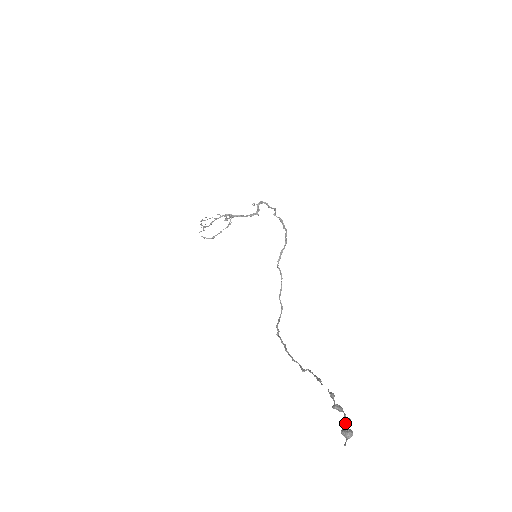
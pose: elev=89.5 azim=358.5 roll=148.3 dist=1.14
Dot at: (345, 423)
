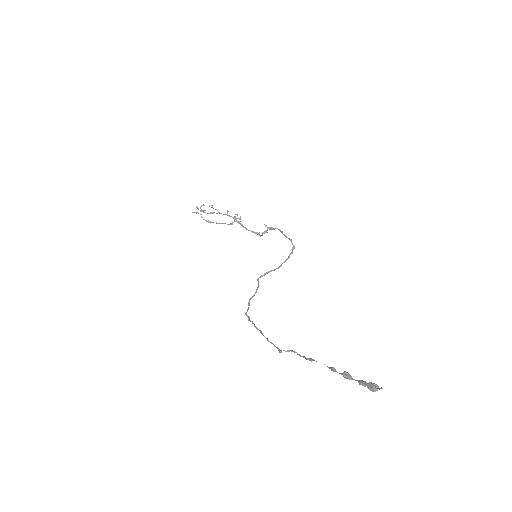
Dot at: (365, 383)
